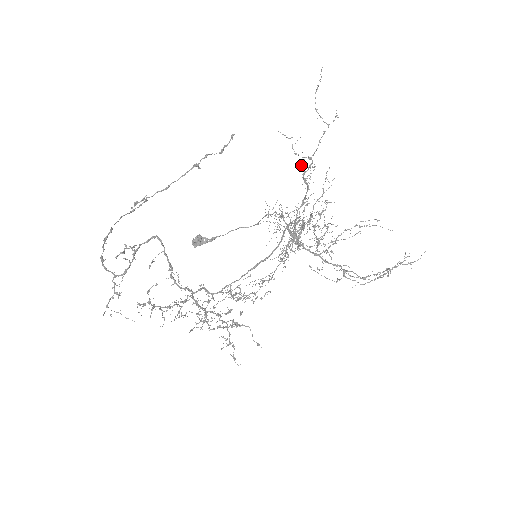
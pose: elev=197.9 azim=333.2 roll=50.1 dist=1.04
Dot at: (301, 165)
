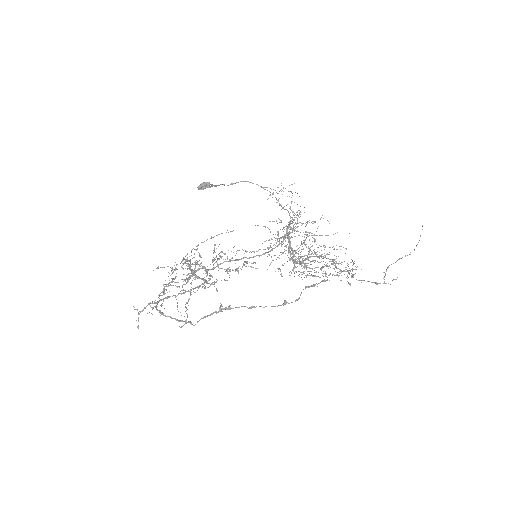
Dot at: occluded
